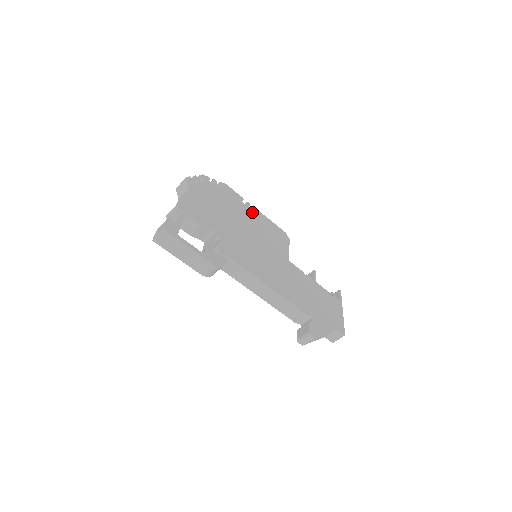
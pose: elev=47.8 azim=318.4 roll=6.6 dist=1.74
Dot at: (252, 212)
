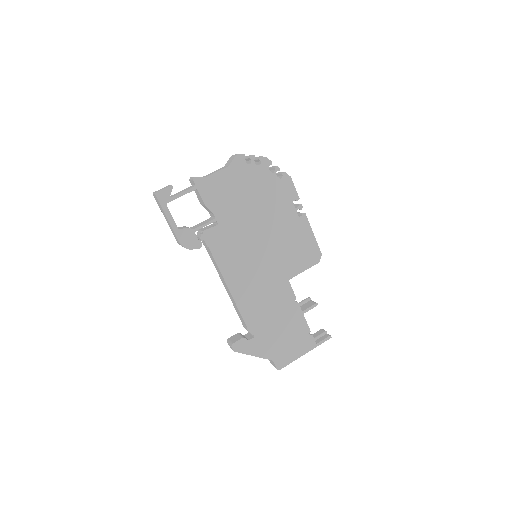
Dot at: (295, 217)
